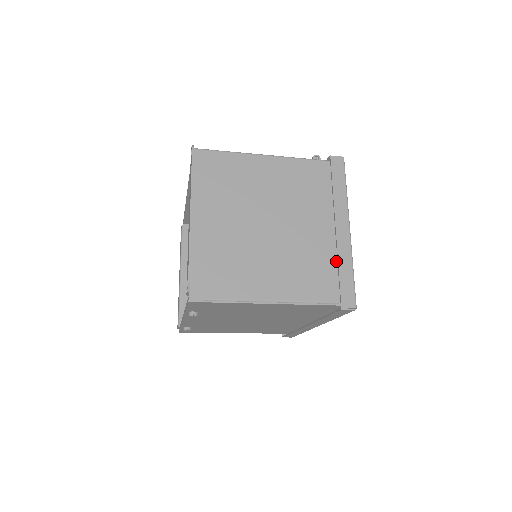
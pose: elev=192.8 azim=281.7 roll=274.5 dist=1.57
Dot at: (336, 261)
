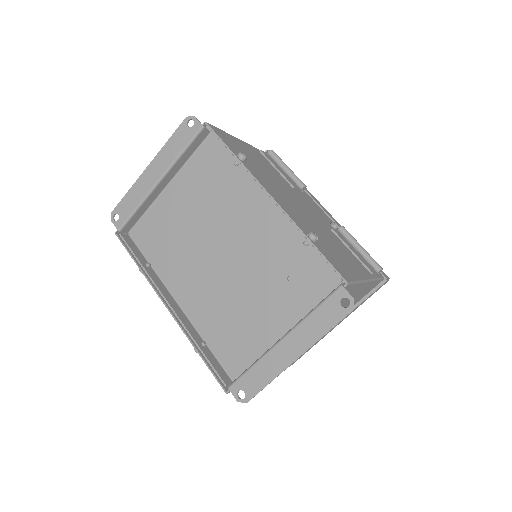
Dot at: occluded
